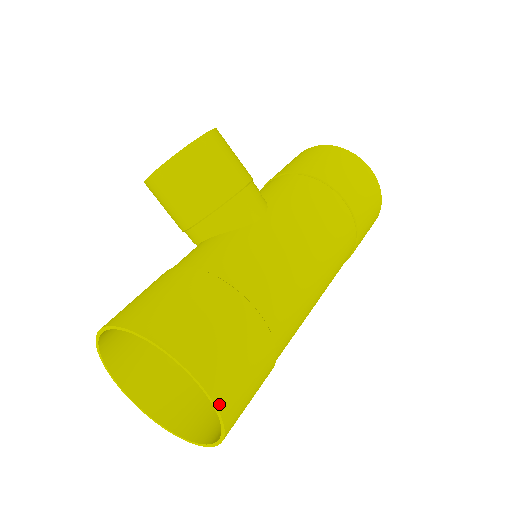
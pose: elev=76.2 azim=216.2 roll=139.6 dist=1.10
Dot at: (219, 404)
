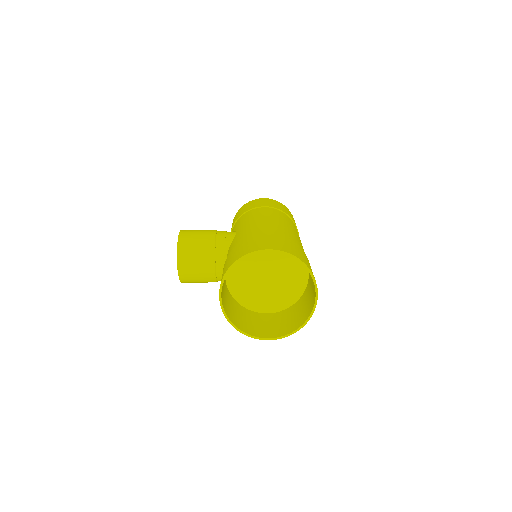
Dot at: (286, 252)
